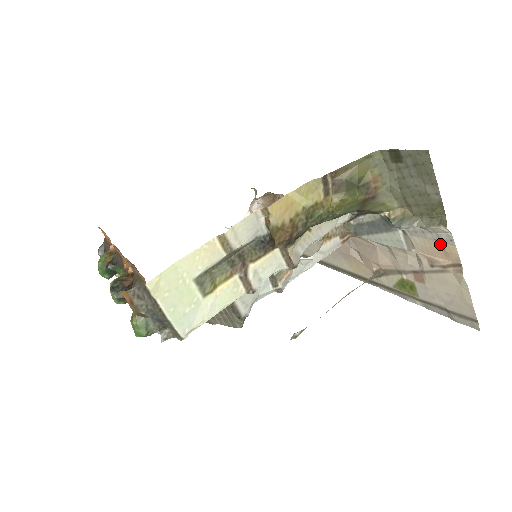
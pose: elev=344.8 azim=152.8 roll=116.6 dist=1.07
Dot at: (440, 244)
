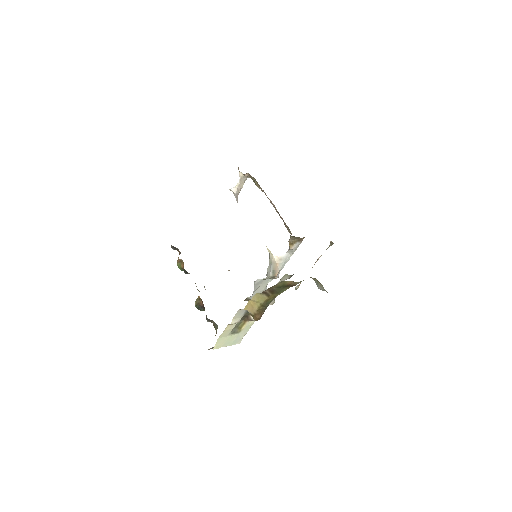
Dot at: occluded
